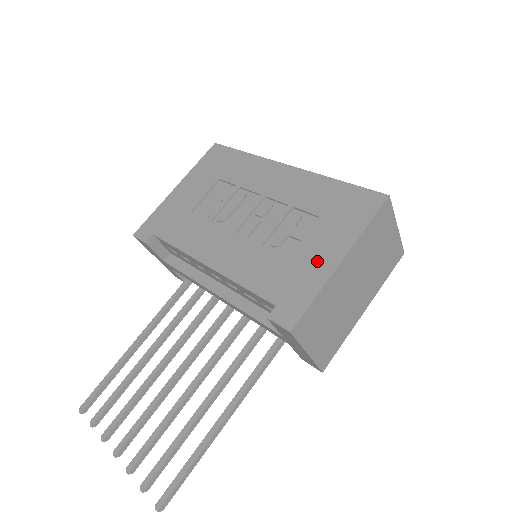
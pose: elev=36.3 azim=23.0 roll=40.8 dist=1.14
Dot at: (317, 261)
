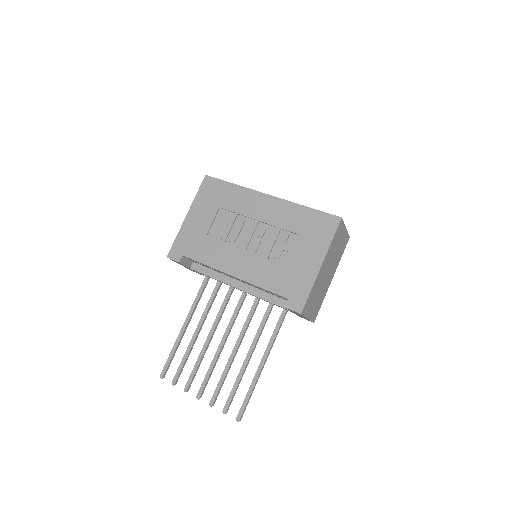
Dot at: (306, 267)
